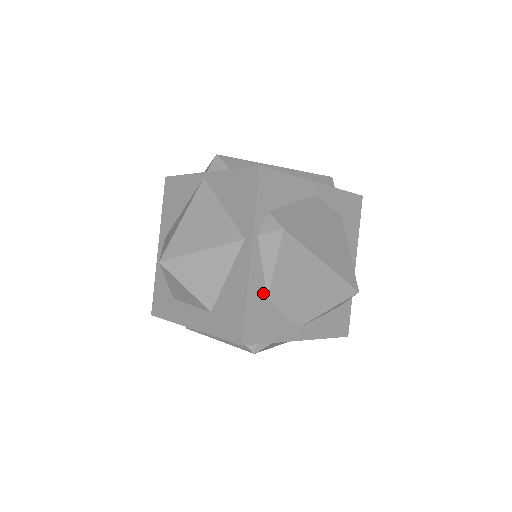
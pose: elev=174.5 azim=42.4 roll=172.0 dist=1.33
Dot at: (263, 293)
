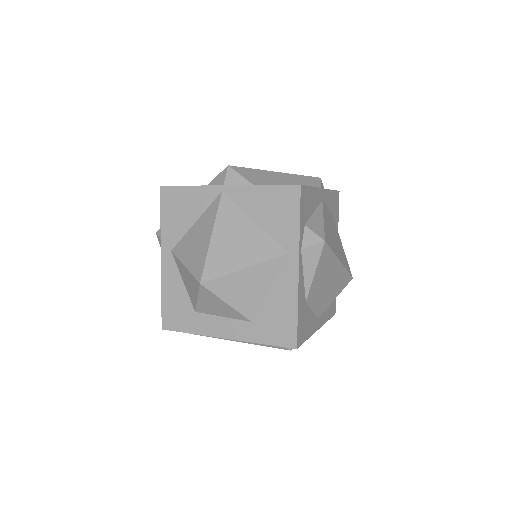
Dot at: (304, 298)
